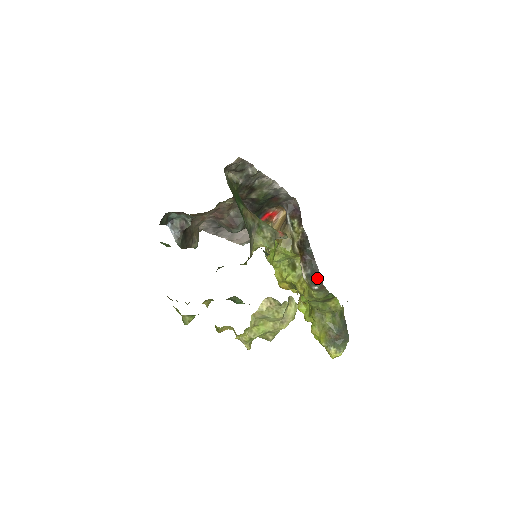
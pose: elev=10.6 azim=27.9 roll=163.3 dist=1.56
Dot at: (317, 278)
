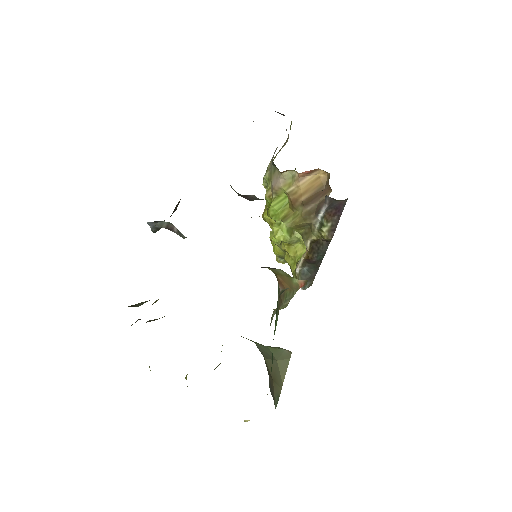
Dot at: (310, 279)
